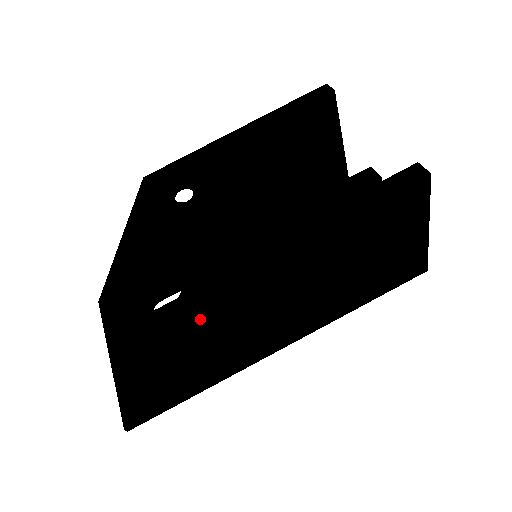
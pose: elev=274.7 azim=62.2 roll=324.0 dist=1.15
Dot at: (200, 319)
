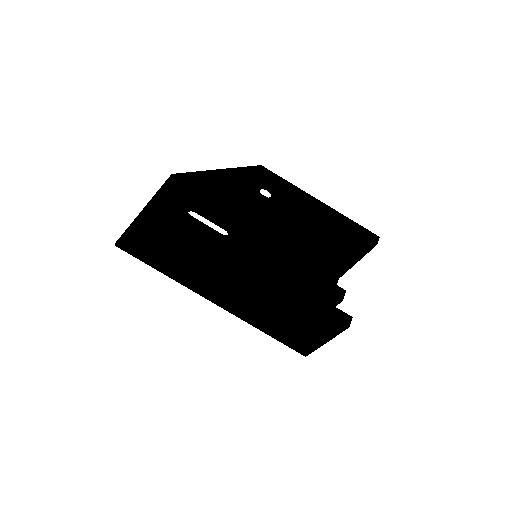
Dot at: (203, 254)
